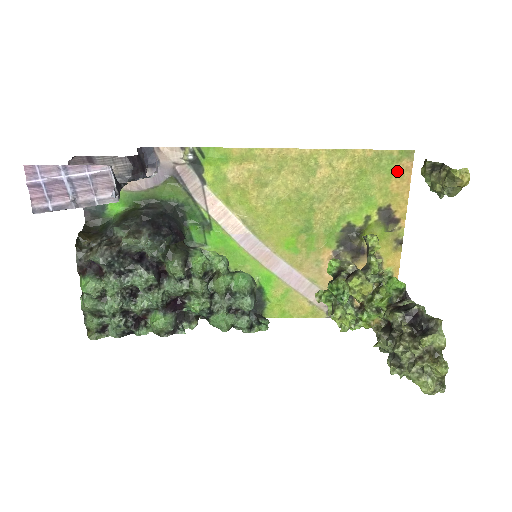
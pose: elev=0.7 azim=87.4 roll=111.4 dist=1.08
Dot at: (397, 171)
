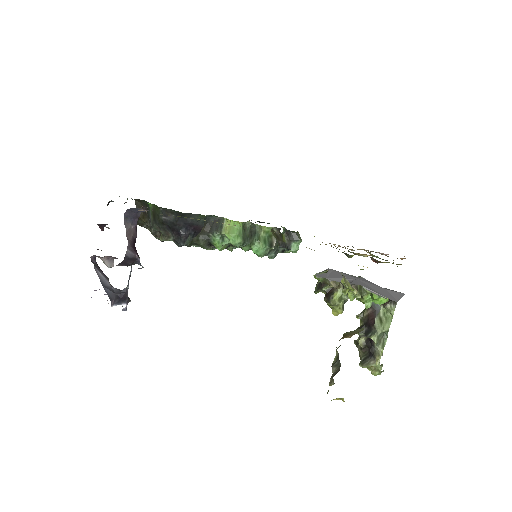
Dot at: (363, 266)
